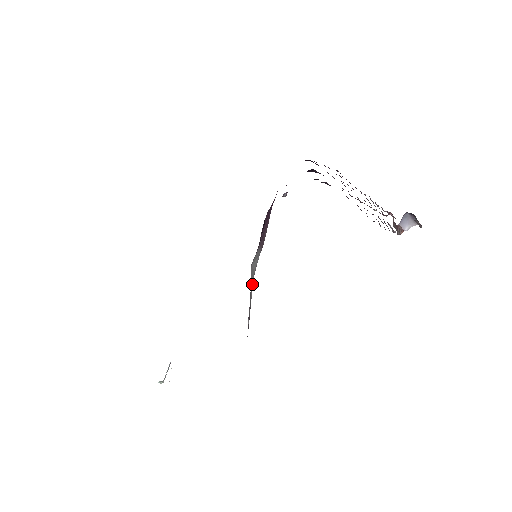
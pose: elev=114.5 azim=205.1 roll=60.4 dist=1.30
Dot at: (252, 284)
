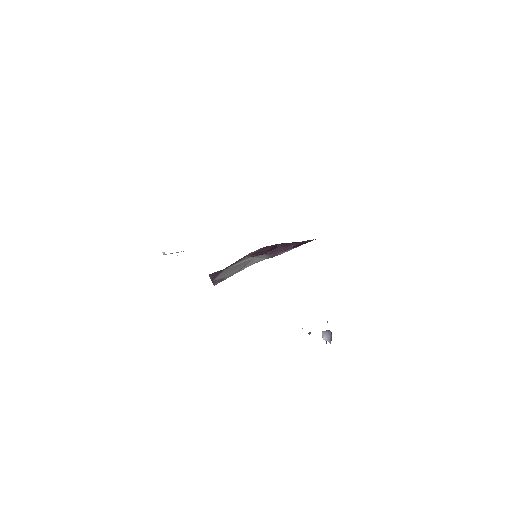
Dot at: (246, 266)
